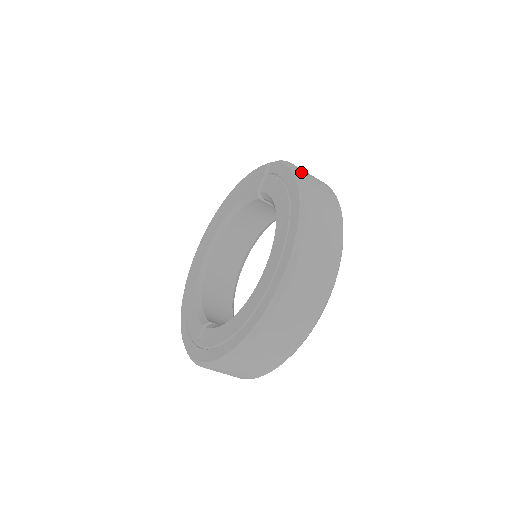
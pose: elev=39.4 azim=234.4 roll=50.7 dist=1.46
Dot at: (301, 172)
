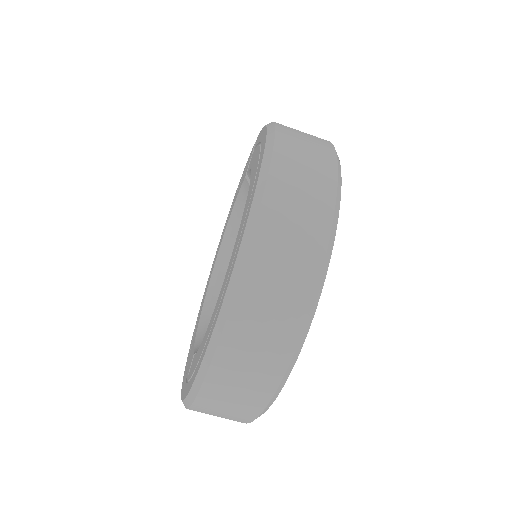
Dot at: (277, 123)
